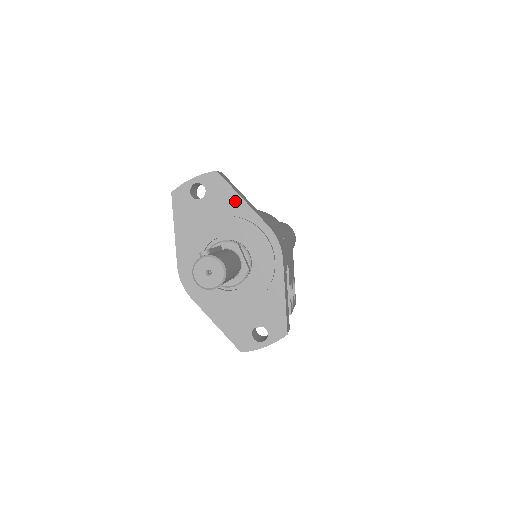
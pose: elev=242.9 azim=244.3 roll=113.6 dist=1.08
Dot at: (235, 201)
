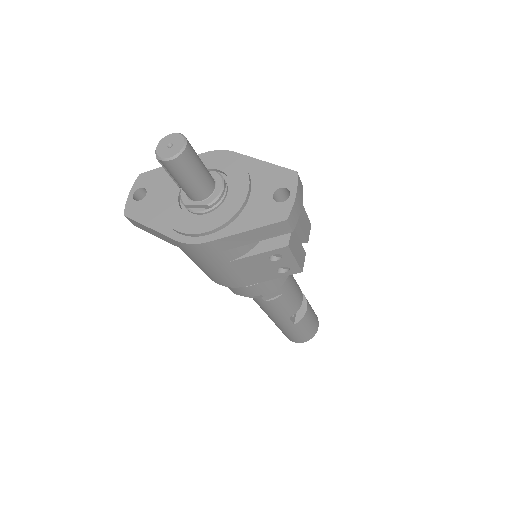
Dot at: occluded
